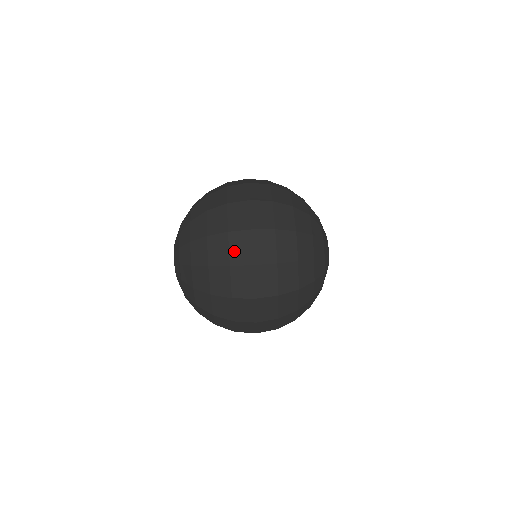
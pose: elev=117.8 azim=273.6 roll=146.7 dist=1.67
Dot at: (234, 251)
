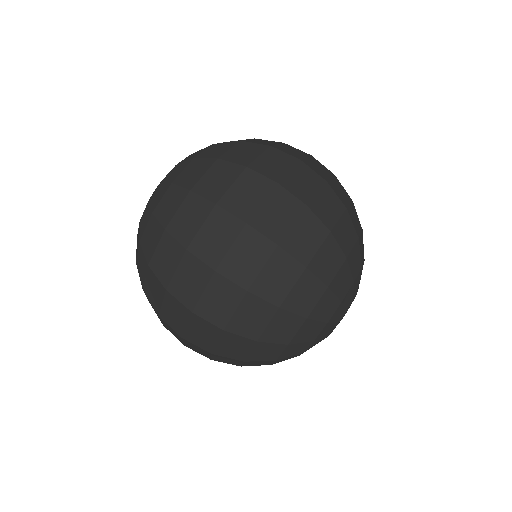
Dot at: (166, 326)
